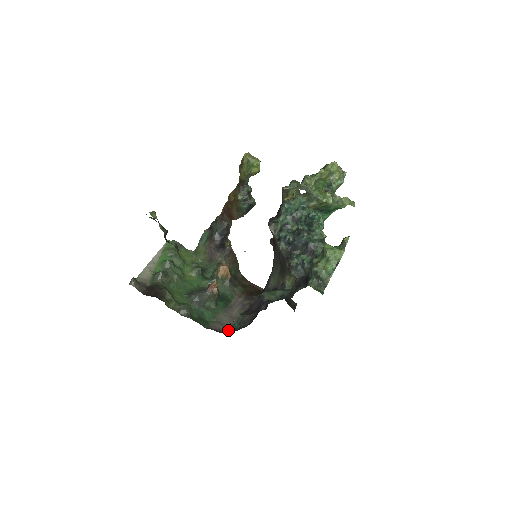
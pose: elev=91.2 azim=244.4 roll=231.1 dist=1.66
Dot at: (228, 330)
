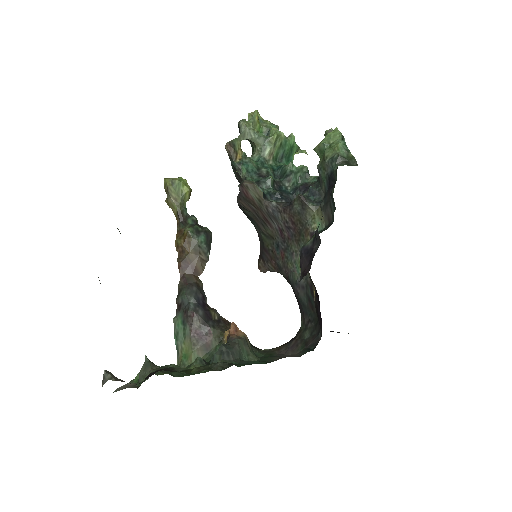
Dot at: (302, 354)
